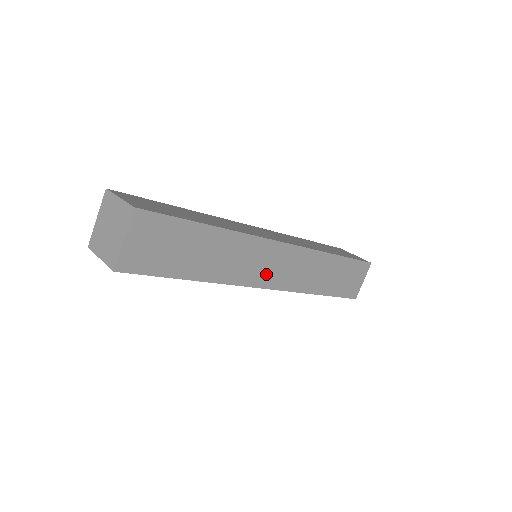
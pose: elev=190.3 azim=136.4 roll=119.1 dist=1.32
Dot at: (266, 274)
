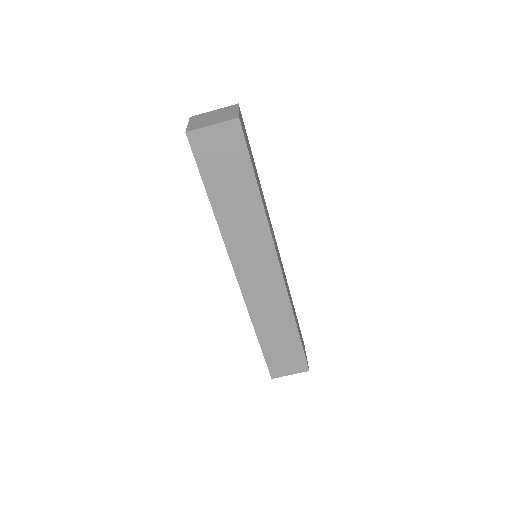
Dot at: (277, 253)
